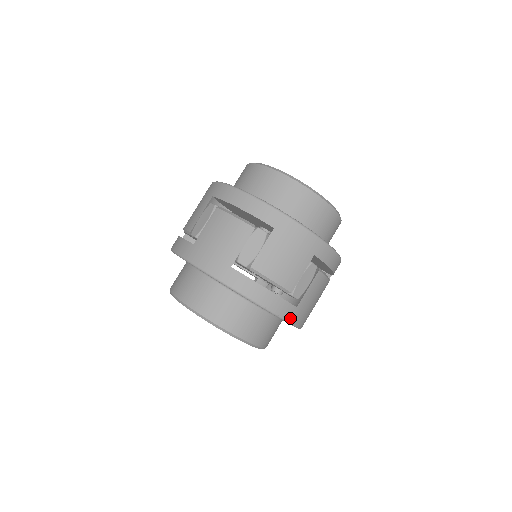
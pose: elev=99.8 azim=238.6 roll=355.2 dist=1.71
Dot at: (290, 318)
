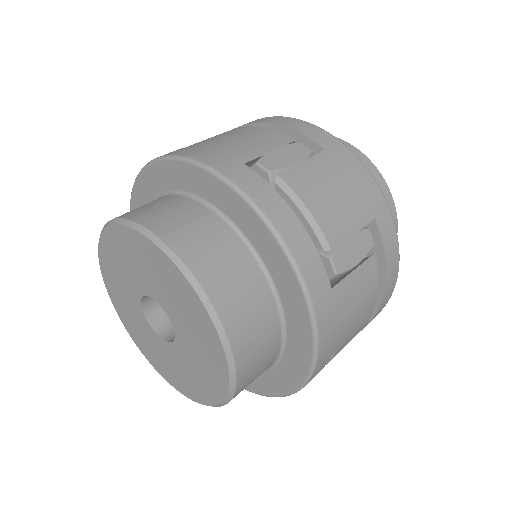
Dot at: (316, 301)
